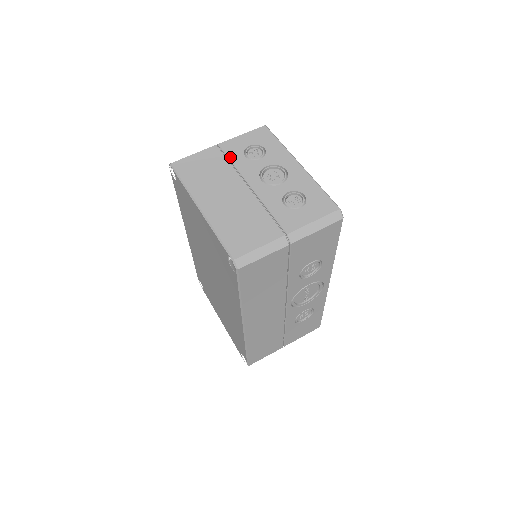
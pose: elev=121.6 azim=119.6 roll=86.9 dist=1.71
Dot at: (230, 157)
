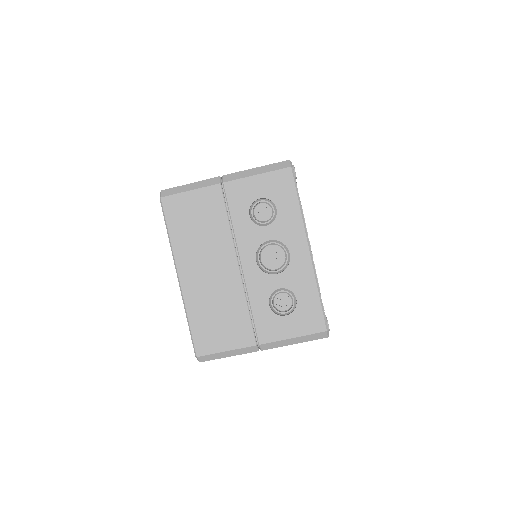
Dot at: (231, 211)
